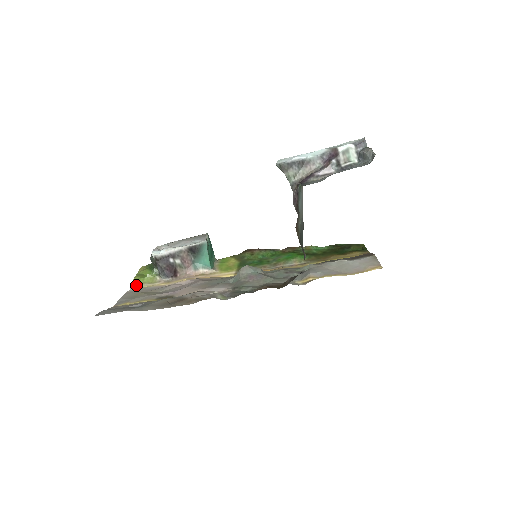
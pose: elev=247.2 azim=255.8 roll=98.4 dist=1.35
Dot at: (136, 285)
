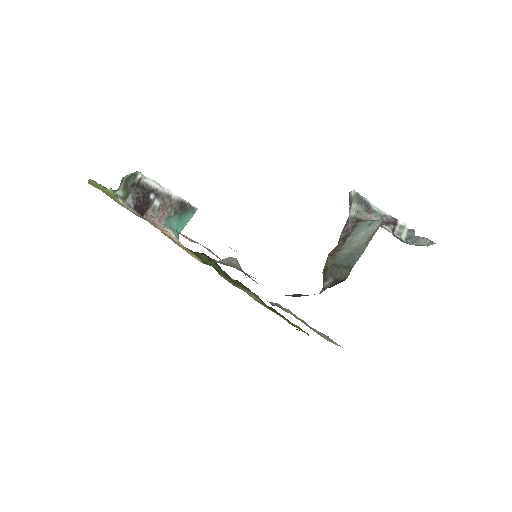
Dot at: (95, 186)
